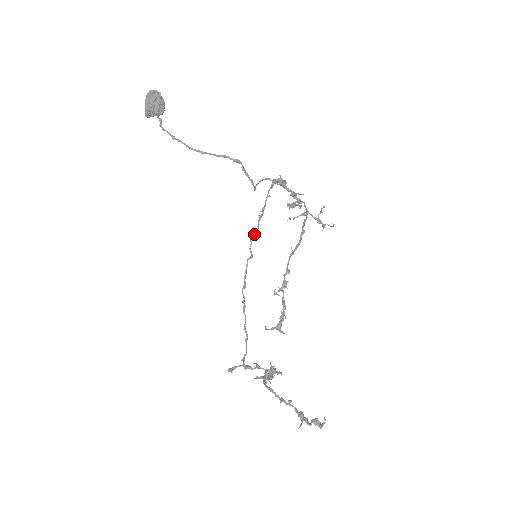
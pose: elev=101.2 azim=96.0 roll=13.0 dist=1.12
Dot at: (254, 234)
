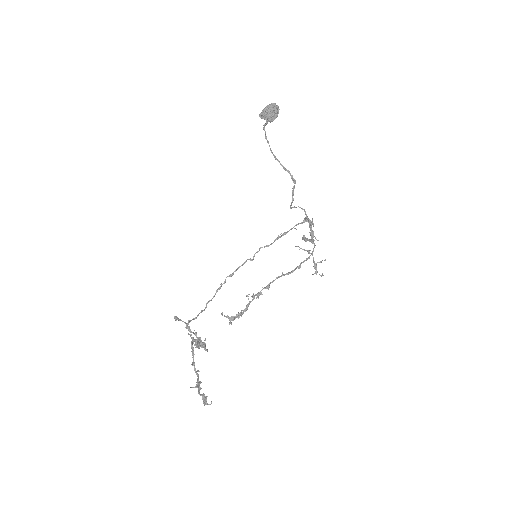
Dot at: (266, 246)
